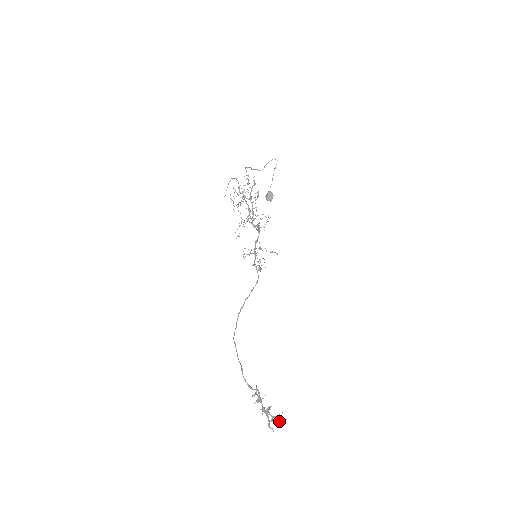
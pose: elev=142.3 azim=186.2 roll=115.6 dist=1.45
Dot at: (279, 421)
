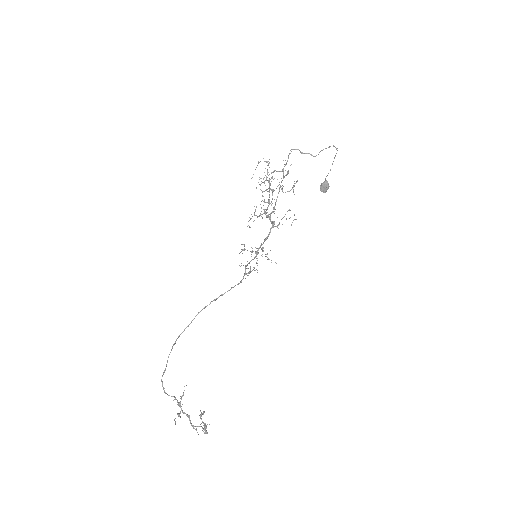
Dot at: occluded
